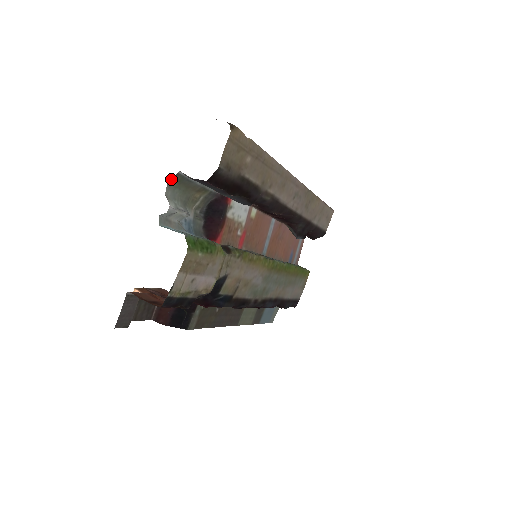
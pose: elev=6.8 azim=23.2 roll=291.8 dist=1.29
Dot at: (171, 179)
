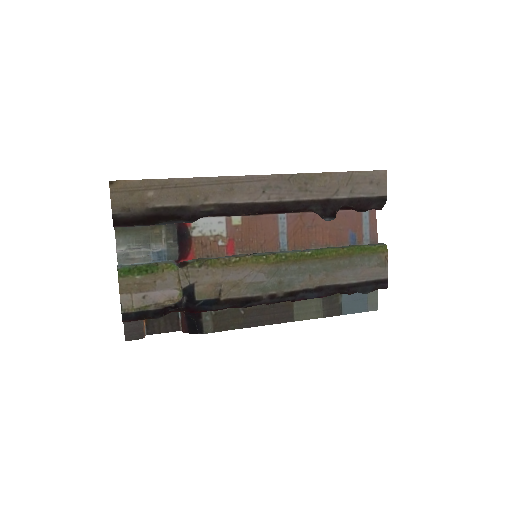
Dot at: (115, 232)
